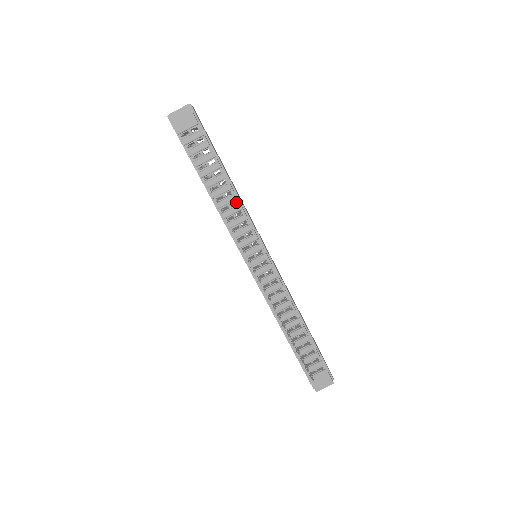
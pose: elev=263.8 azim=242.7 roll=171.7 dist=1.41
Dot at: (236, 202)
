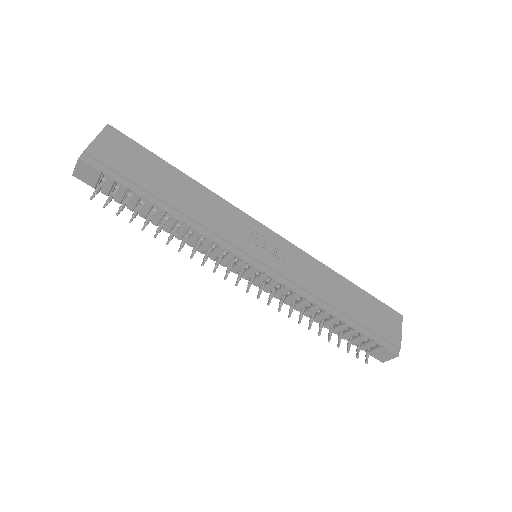
Dot at: occluded
